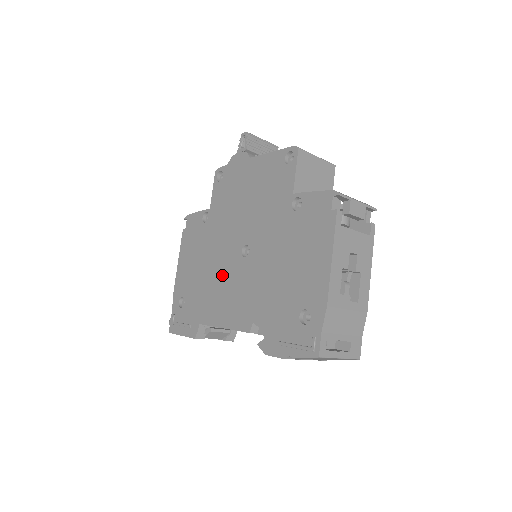
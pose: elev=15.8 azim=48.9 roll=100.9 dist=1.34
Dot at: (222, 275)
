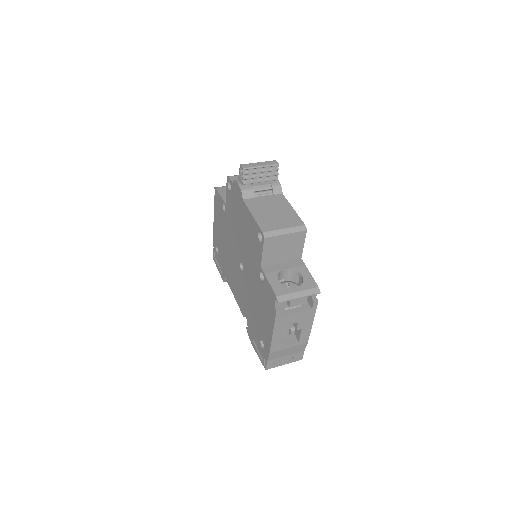
Dot at: (232, 264)
